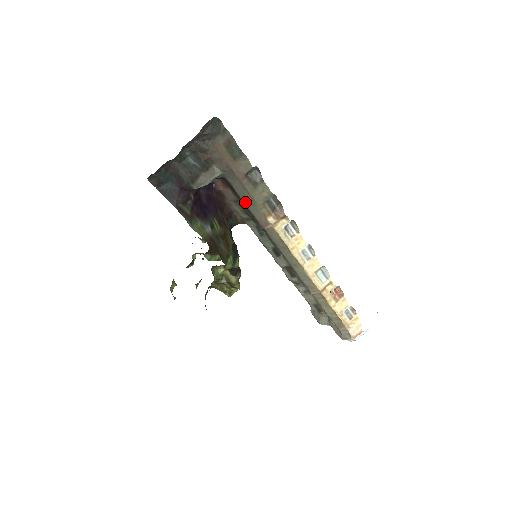
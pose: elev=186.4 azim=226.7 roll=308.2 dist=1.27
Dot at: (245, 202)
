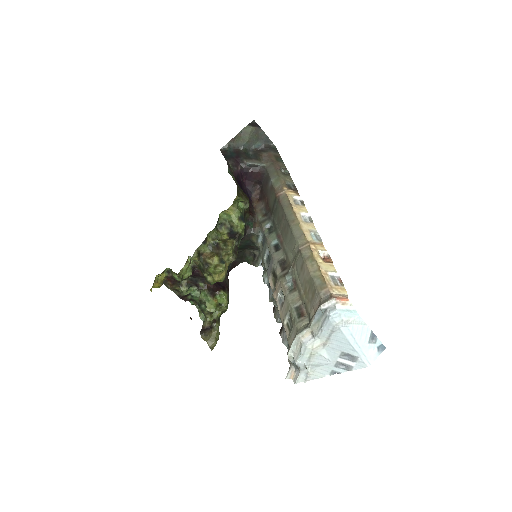
Dot at: (272, 180)
